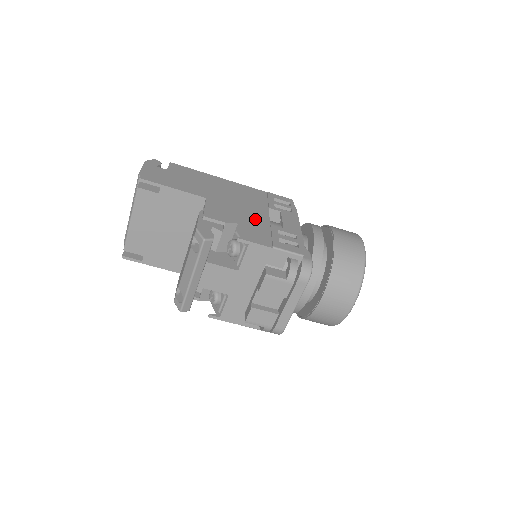
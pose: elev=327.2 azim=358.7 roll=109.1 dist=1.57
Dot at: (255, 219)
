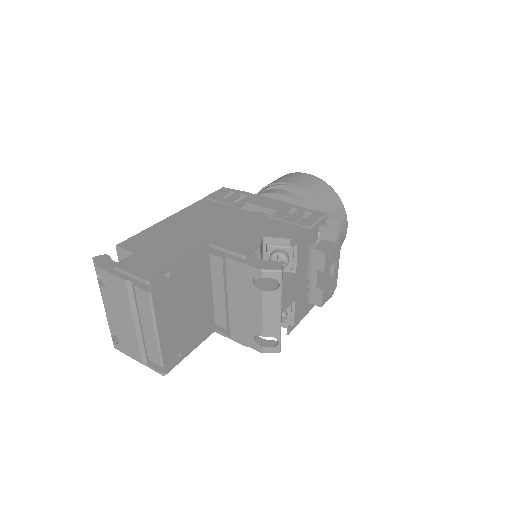
Dot at: (256, 223)
